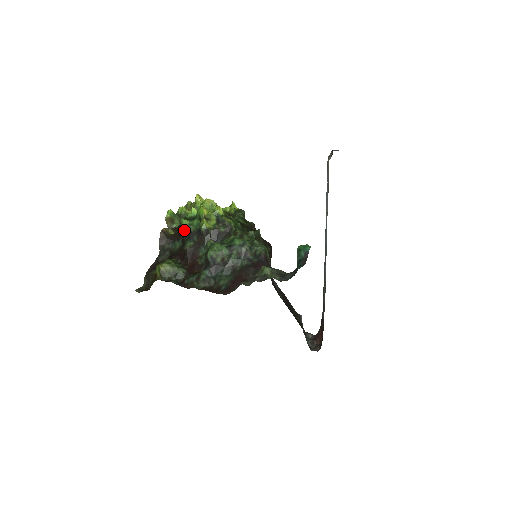
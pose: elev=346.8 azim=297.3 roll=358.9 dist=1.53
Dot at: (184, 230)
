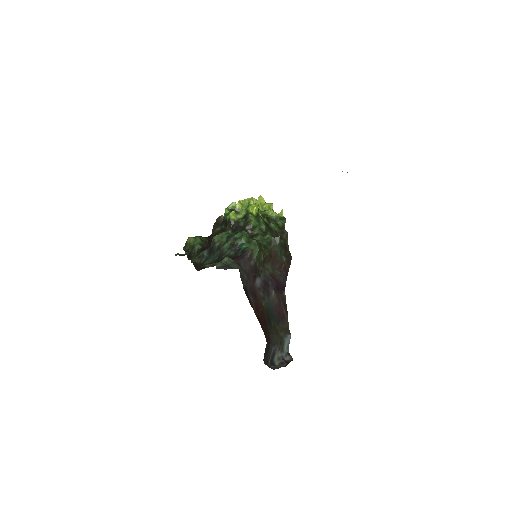
Dot at: (223, 218)
